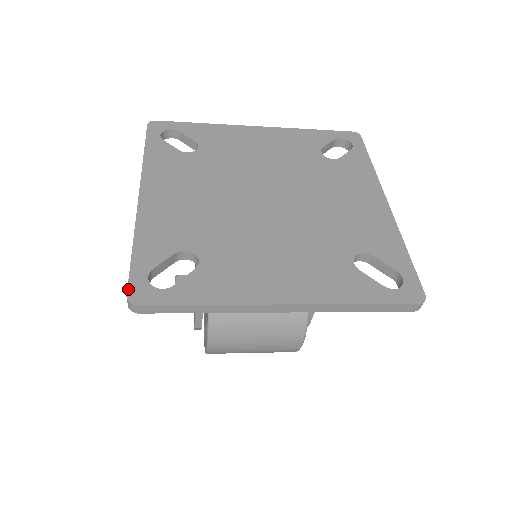
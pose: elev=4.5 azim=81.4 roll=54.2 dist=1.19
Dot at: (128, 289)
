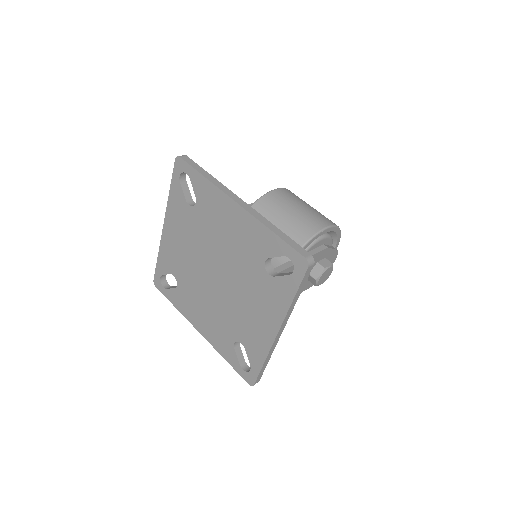
Dot at: (154, 278)
